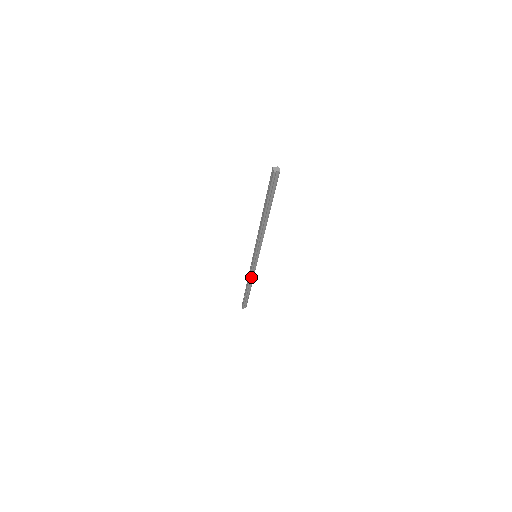
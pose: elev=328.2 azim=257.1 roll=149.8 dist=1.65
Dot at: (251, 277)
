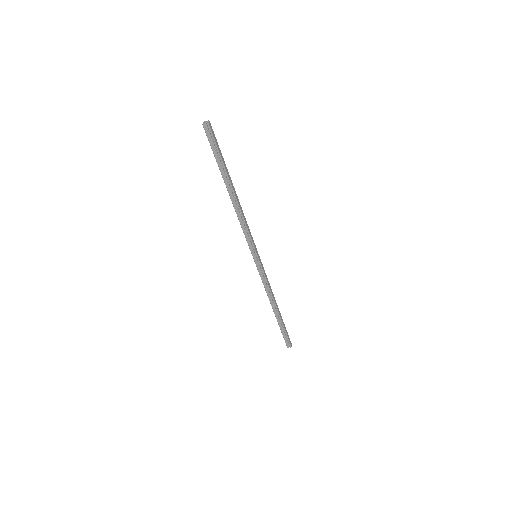
Dot at: (268, 291)
